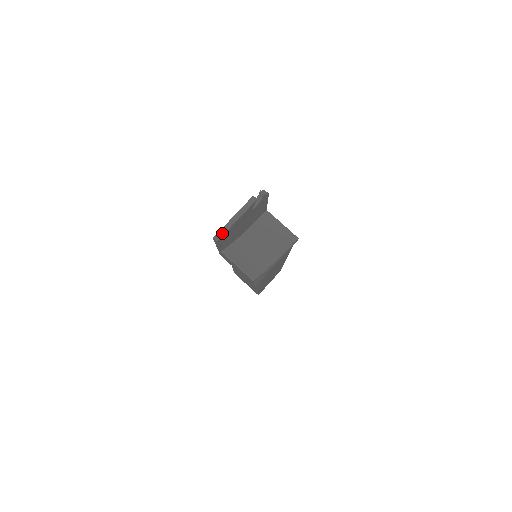
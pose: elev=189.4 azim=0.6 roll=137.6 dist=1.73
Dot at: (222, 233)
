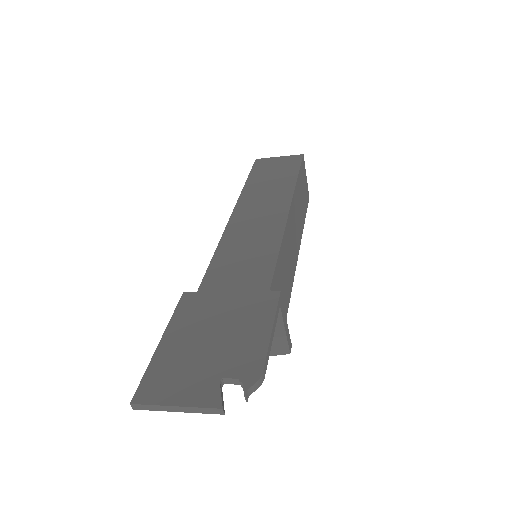
Dot at: (146, 408)
